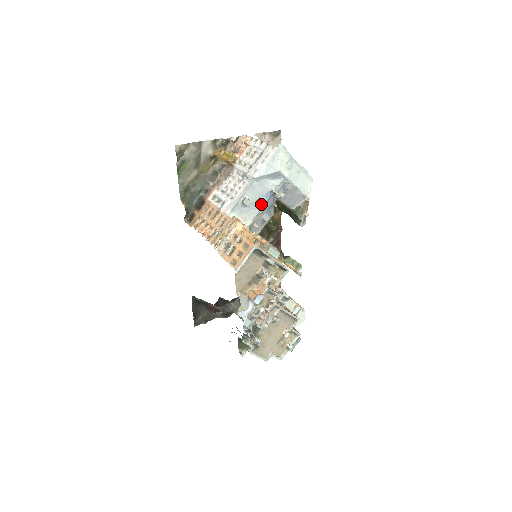
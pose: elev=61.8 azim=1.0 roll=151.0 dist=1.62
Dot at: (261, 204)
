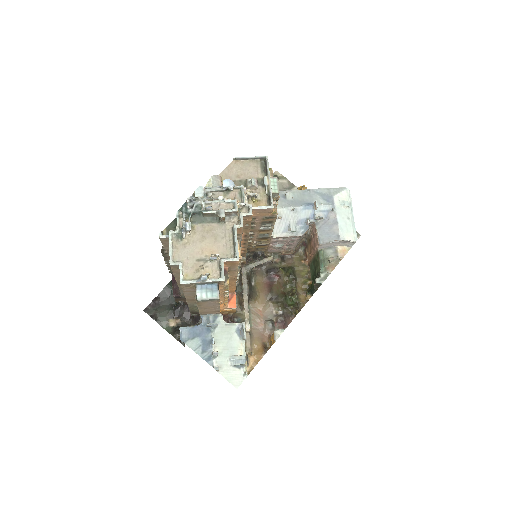
Dot at: (298, 205)
